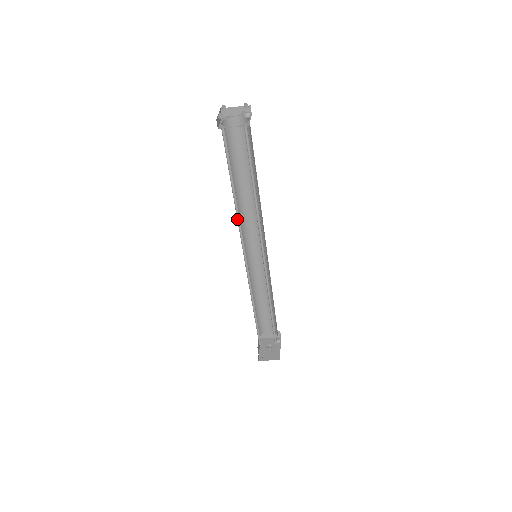
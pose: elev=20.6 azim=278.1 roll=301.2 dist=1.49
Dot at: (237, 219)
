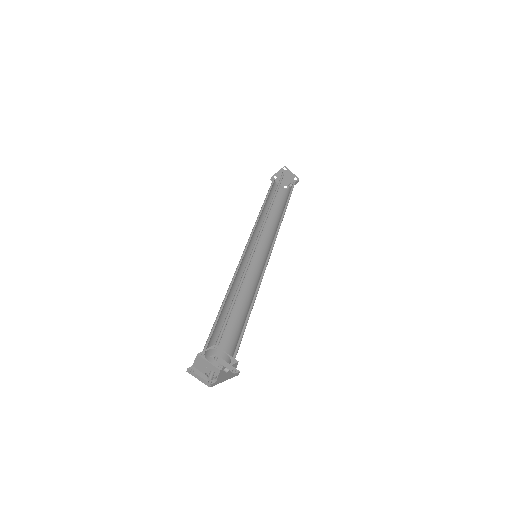
Dot at: occluded
